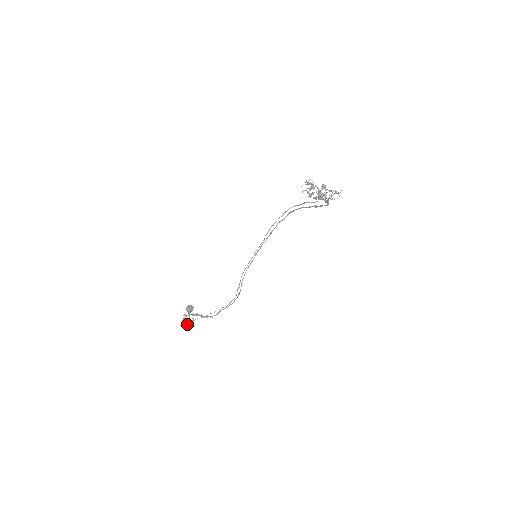
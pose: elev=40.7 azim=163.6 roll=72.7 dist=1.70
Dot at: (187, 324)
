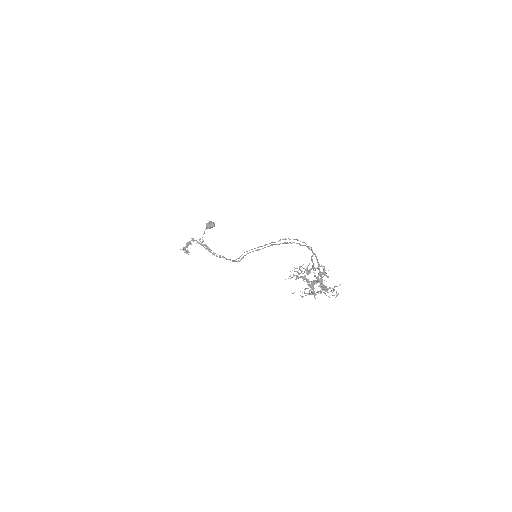
Dot at: (187, 250)
